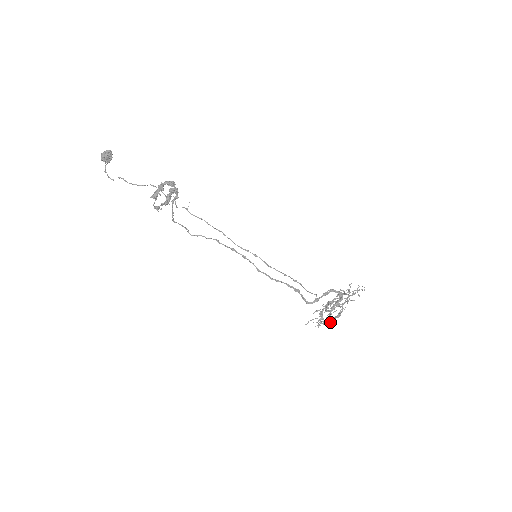
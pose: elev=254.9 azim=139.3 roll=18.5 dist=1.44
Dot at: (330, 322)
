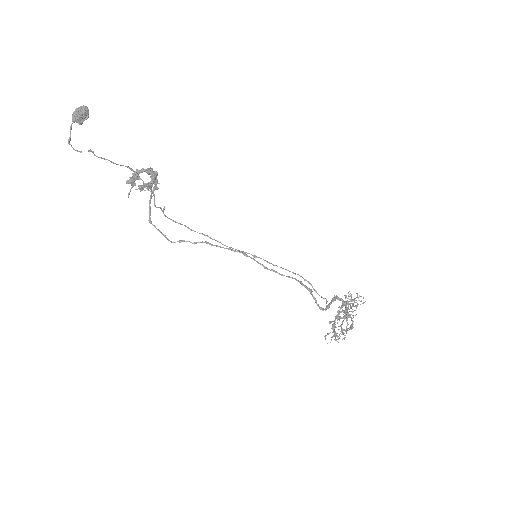
Dot at: (345, 337)
